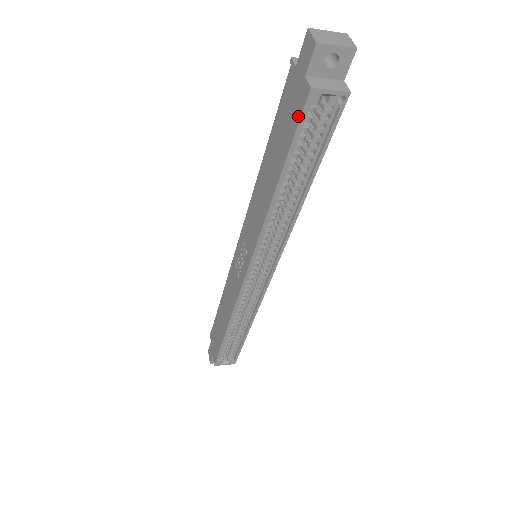
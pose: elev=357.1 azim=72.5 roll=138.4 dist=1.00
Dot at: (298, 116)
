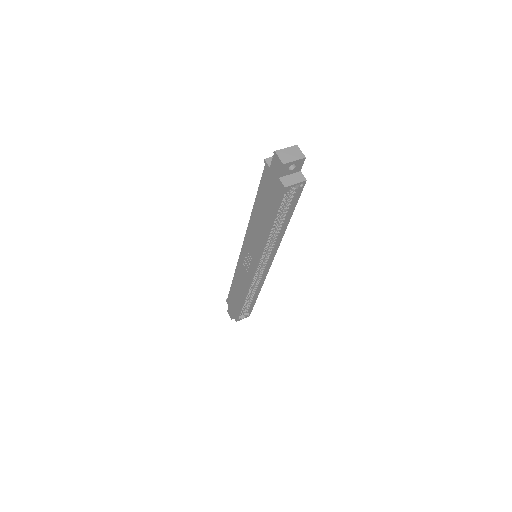
Dot at: (278, 198)
